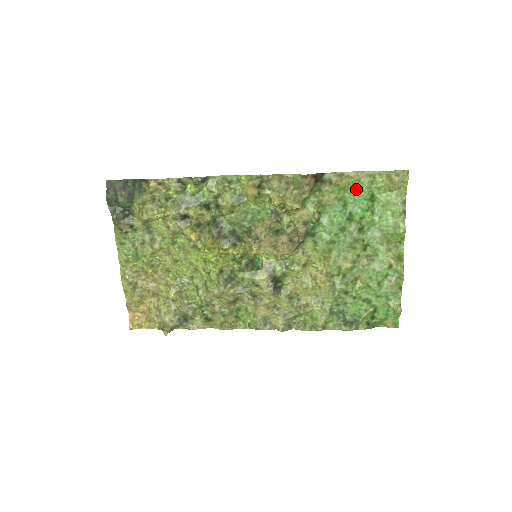
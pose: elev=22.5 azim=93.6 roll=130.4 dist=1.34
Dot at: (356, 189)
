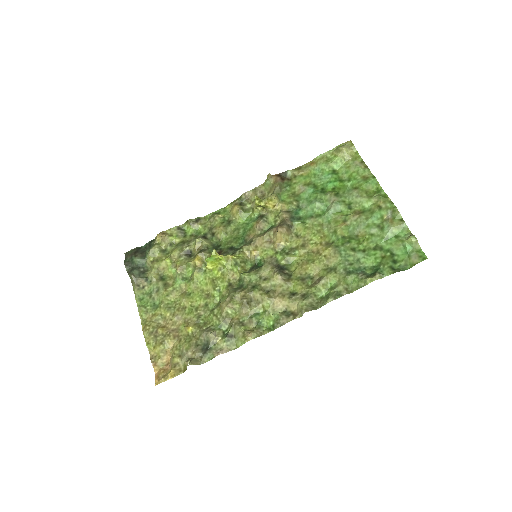
Dot at: (318, 172)
